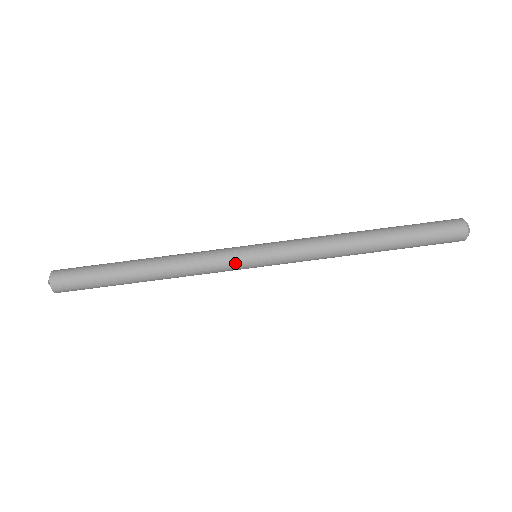
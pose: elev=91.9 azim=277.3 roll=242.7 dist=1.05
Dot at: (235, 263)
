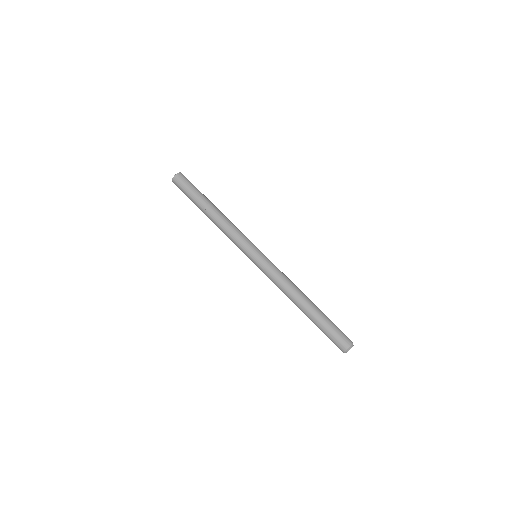
Dot at: (250, 243)
